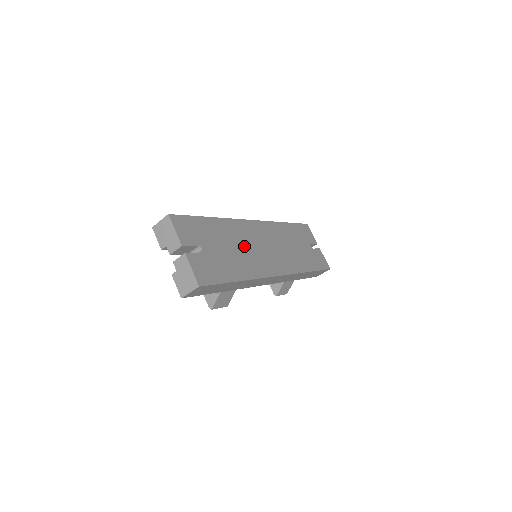
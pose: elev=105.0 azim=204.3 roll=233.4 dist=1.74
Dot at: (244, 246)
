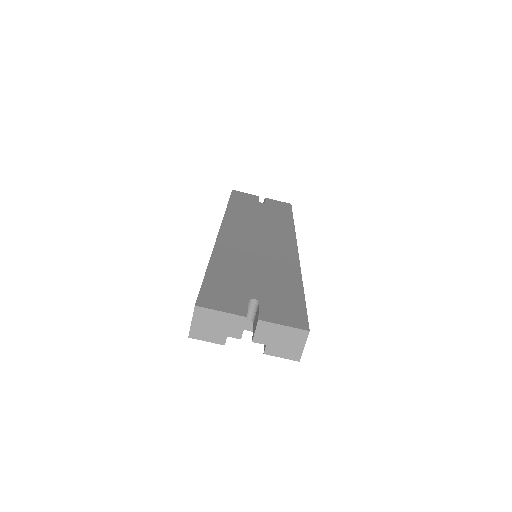
Dot at: (254, 257)
